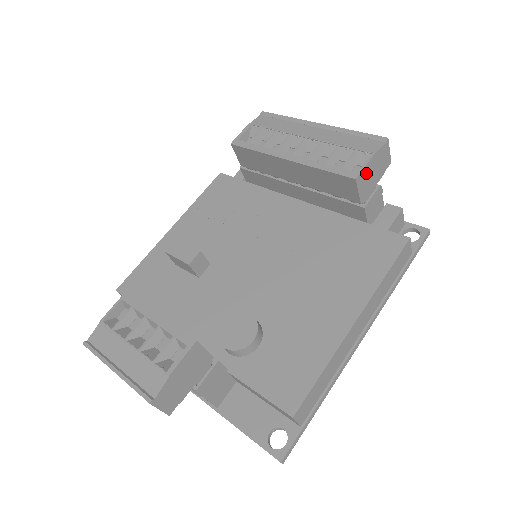
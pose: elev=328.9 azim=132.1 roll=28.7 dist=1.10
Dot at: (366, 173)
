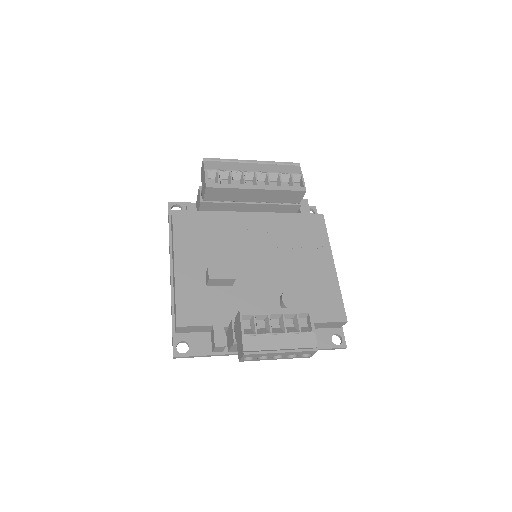
Dot at: occluded
